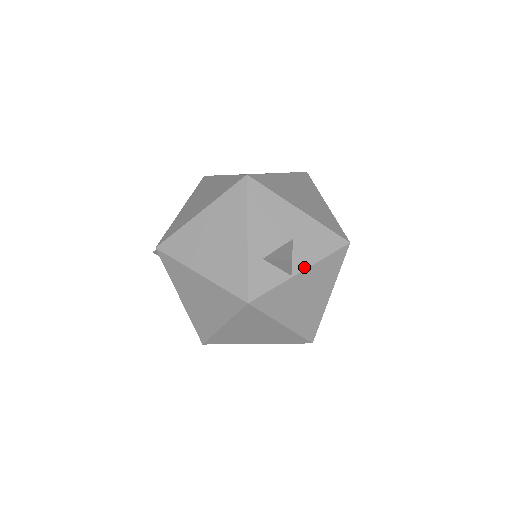
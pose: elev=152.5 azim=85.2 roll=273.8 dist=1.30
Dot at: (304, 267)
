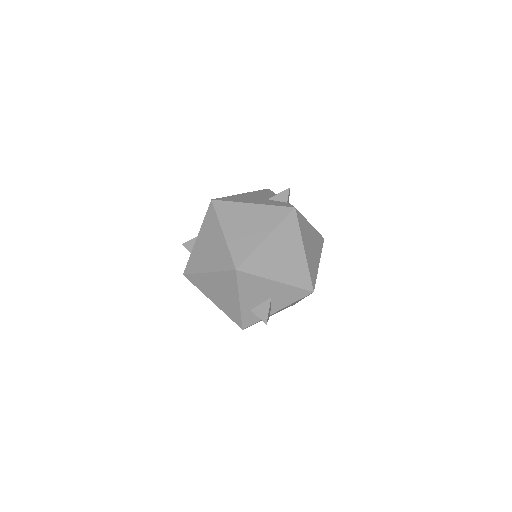
Dot at: (279, 309)
